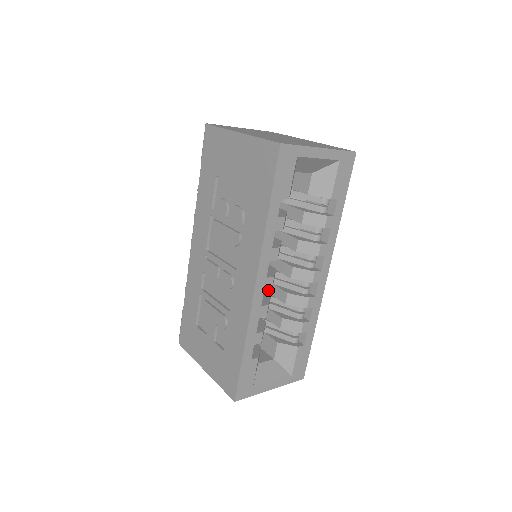
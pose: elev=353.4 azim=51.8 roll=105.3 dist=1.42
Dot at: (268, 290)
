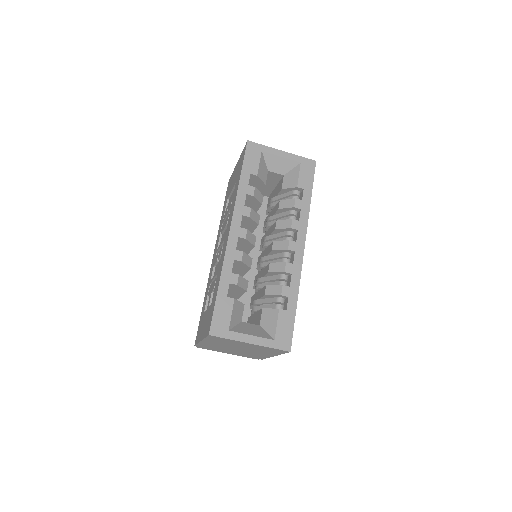
Dot at: (262, 276)
